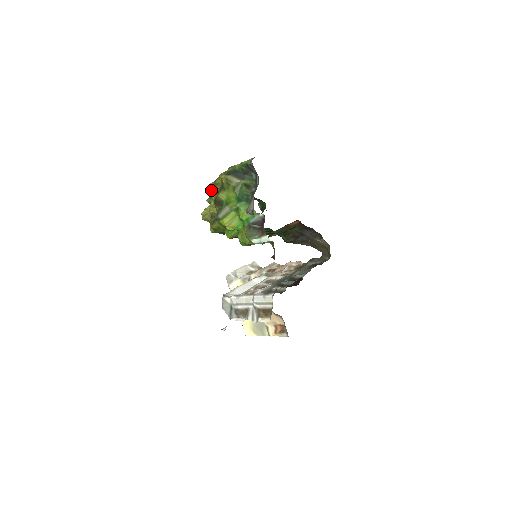
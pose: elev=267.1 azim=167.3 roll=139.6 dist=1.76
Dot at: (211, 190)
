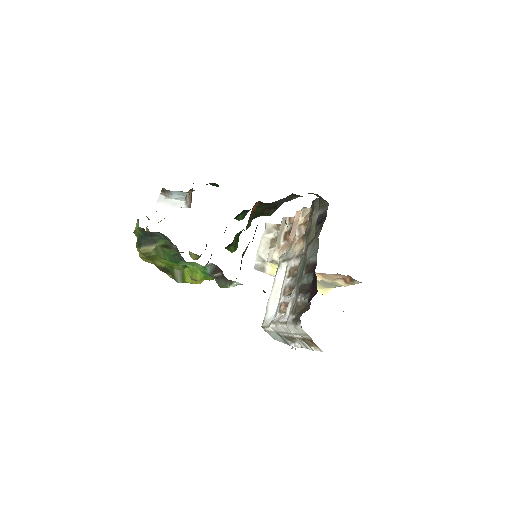
Dot at: (146, 261)
